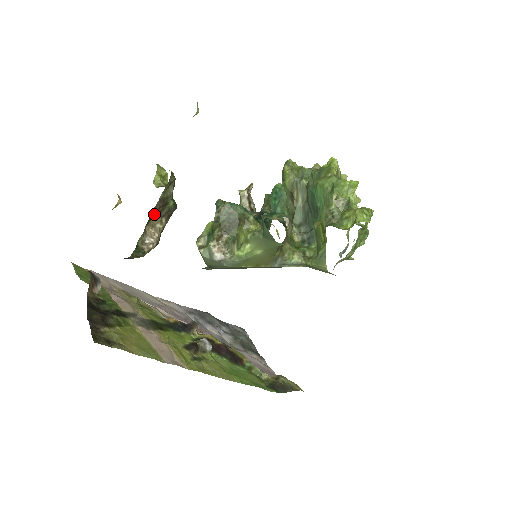
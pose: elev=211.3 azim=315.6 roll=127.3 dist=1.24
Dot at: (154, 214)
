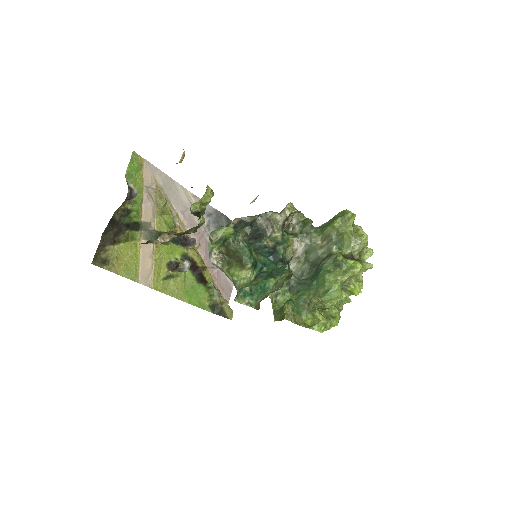
Dot at: (173, 232)
